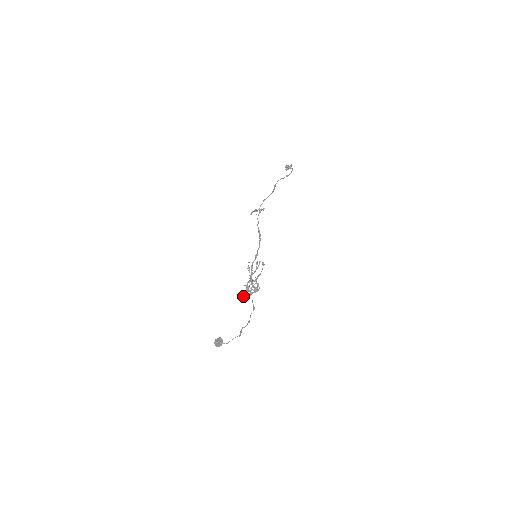
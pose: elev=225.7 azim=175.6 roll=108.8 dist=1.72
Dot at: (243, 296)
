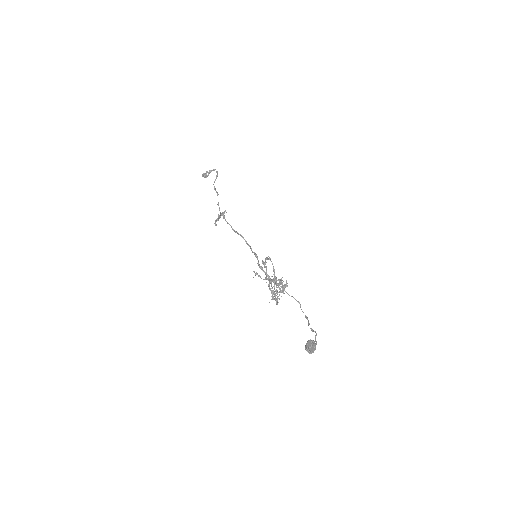
Dot at: (276, 301)
